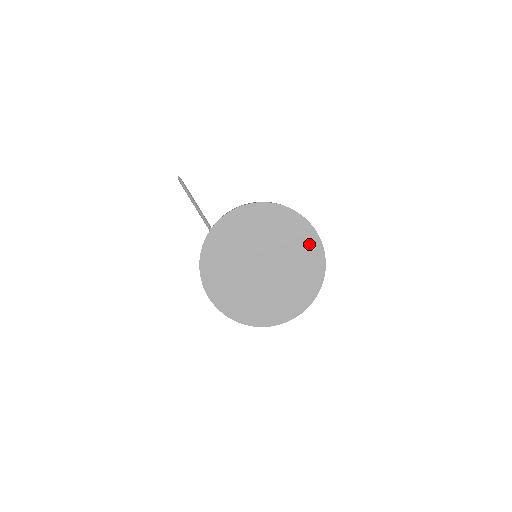
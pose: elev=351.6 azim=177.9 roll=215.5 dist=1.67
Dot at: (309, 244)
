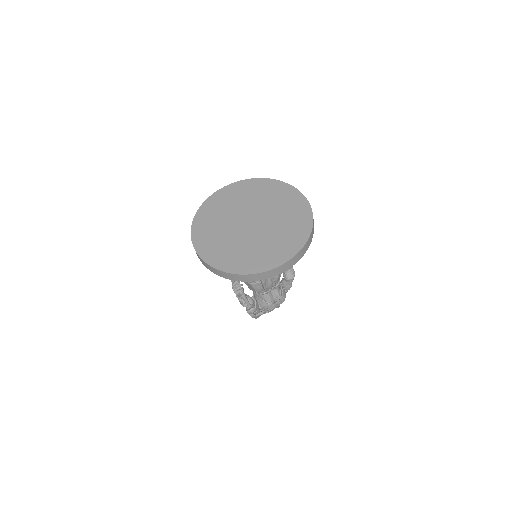
Dot at: (296, 204)
